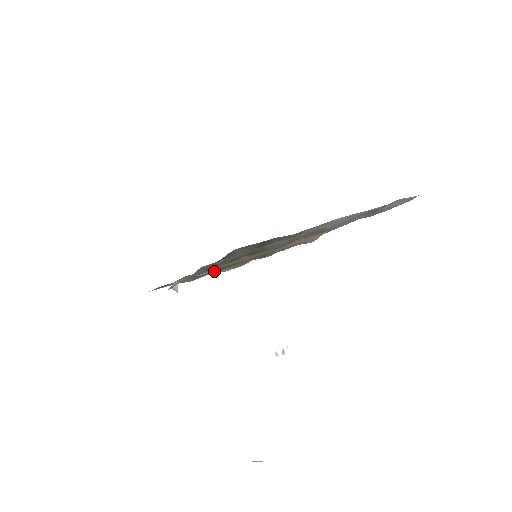
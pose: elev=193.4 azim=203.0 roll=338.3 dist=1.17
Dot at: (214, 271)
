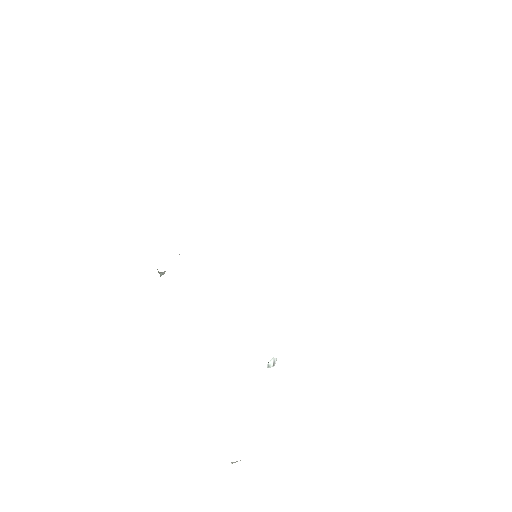
Dot at: occluded
